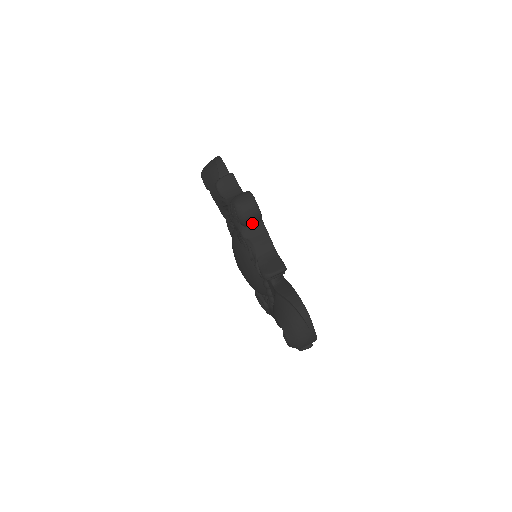
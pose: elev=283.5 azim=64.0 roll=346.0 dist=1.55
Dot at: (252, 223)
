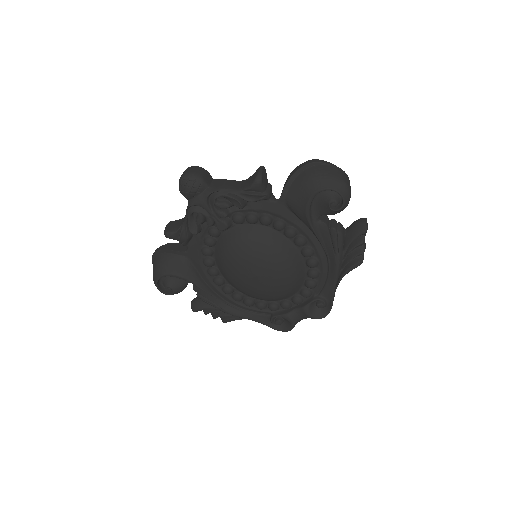
Dot at: (209, 181)
